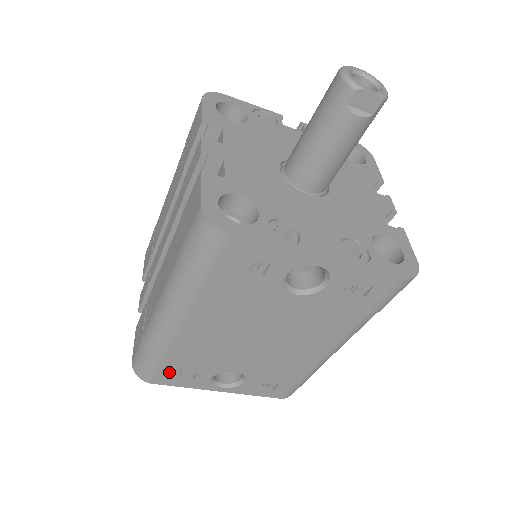
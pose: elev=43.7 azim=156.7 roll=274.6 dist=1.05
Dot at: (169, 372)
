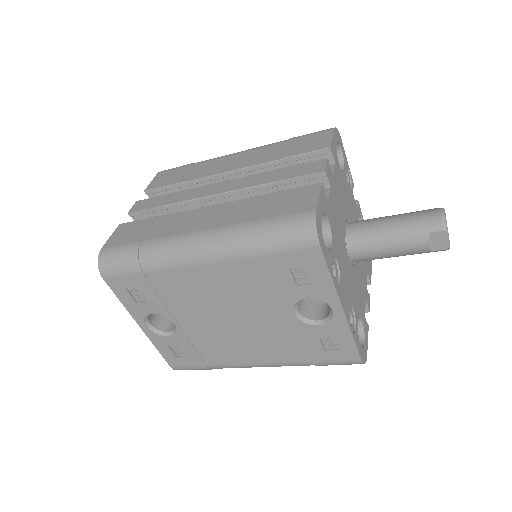
Dot at: (131, 283)
